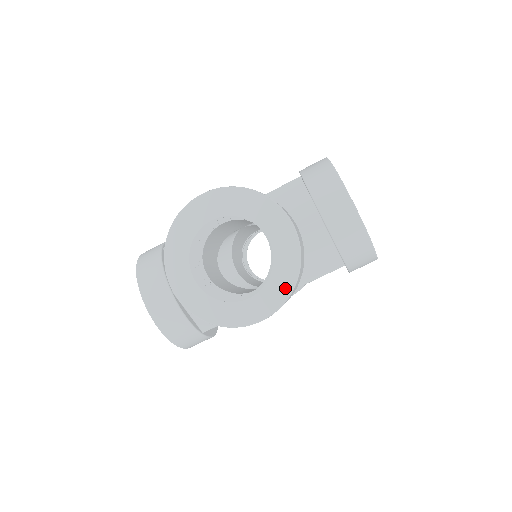
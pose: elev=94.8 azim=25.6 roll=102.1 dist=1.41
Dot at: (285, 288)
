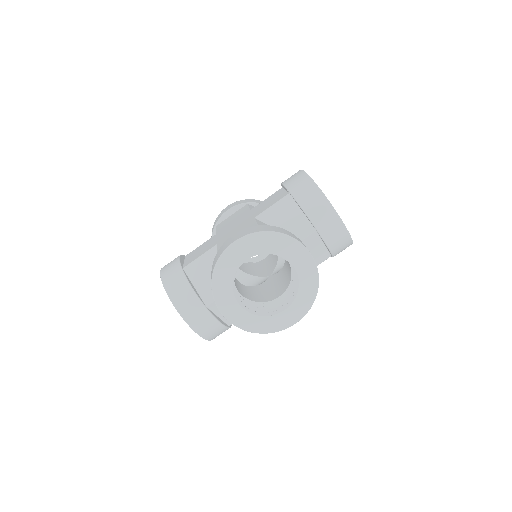
Dot at: (310, 298)
